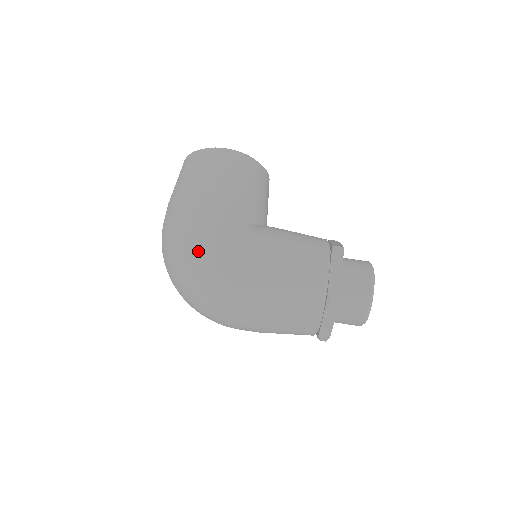
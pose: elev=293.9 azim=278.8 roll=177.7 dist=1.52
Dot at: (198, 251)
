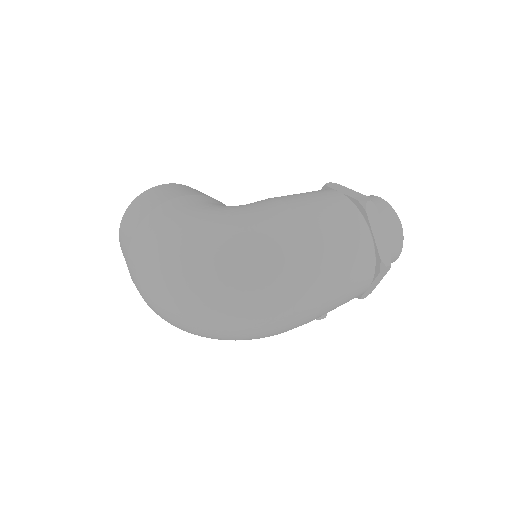
Dot at: (205, 226)
